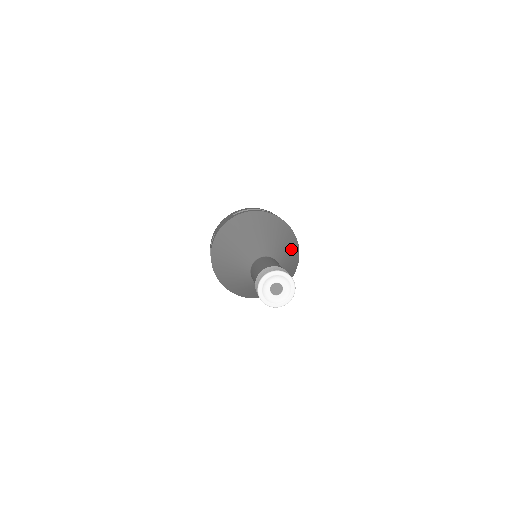
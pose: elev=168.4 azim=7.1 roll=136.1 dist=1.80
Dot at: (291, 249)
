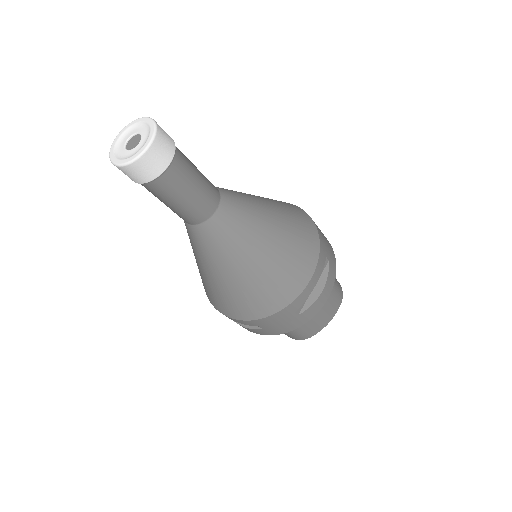
Dot at: (284, 241)
